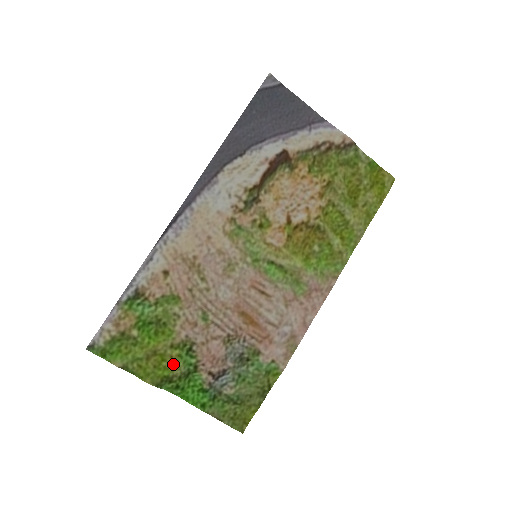
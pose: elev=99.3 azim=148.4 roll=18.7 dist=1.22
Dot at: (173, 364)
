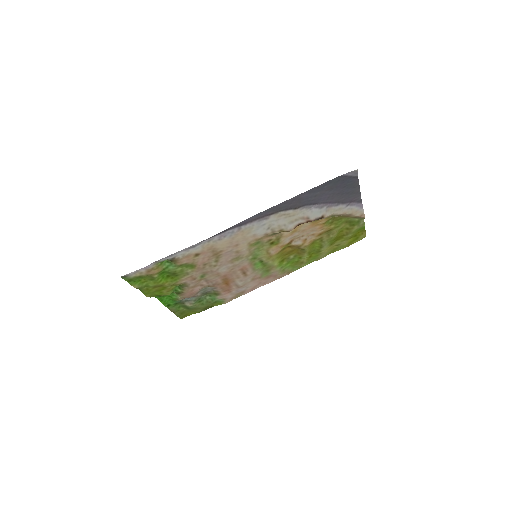
Dot at: (168, 292)
